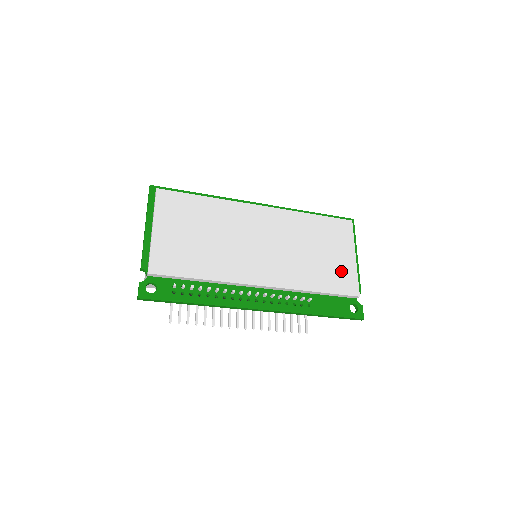
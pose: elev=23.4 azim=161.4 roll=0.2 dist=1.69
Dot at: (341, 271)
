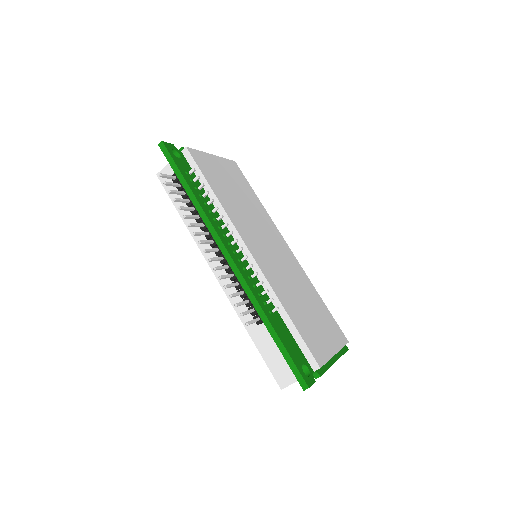
Dot at: (317, 338)
